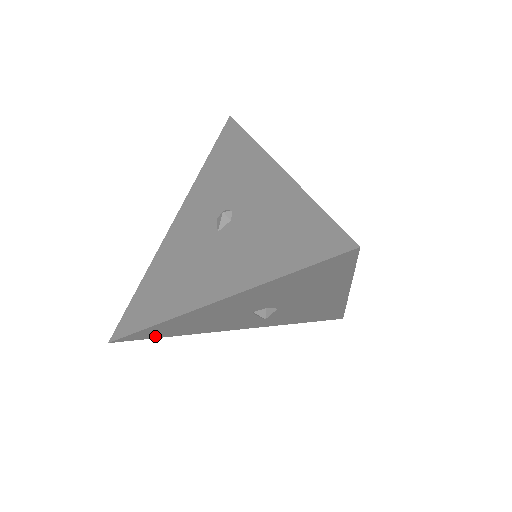
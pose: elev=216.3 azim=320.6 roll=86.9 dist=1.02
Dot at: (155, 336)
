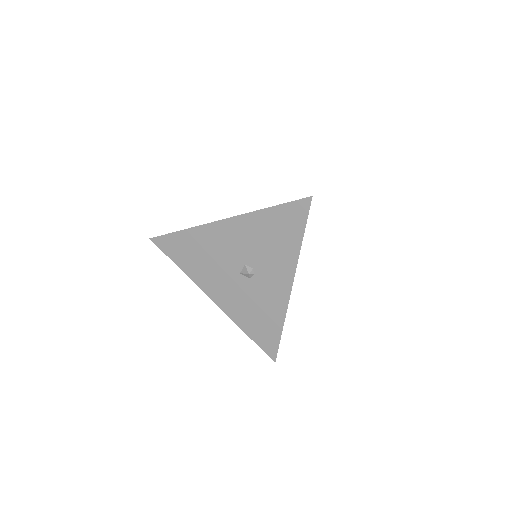
Dot at: occluded
